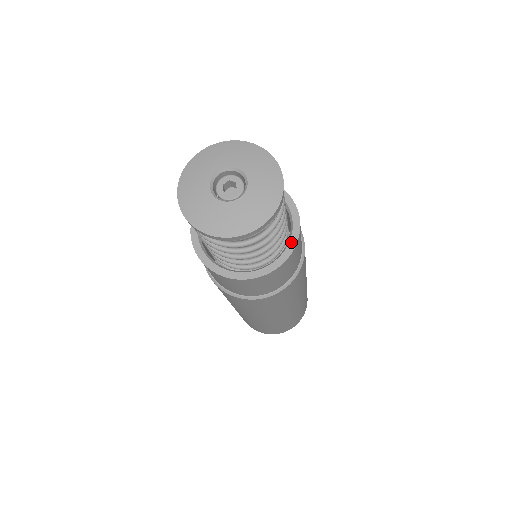
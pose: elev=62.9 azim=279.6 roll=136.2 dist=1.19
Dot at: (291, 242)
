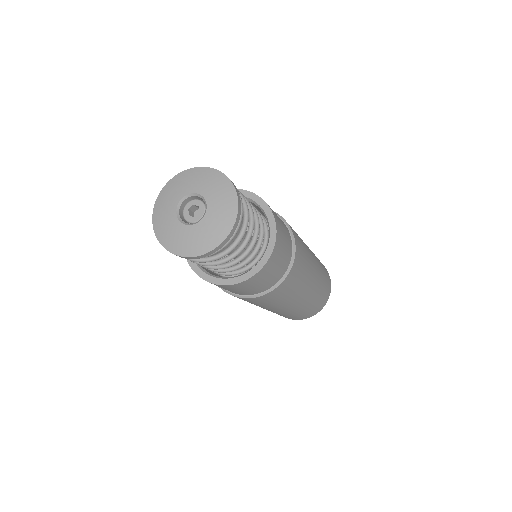
Dot at: (267, 251)
